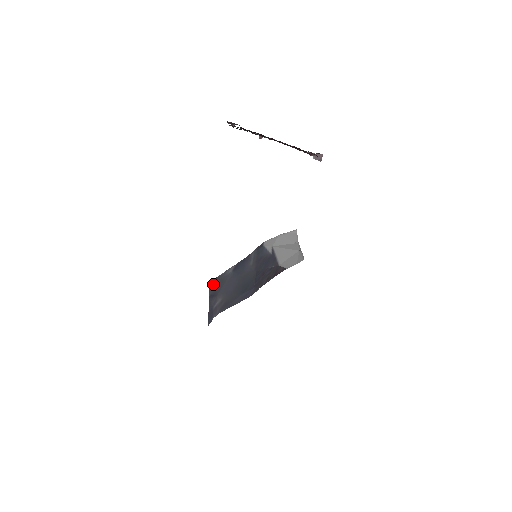
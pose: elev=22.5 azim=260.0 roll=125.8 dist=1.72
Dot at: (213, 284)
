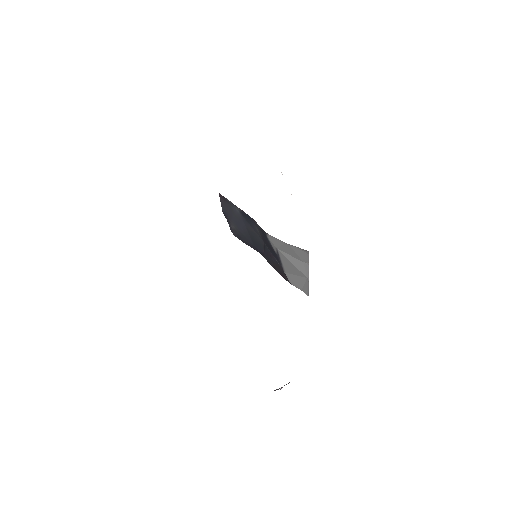
Dot at: (223, 201)
